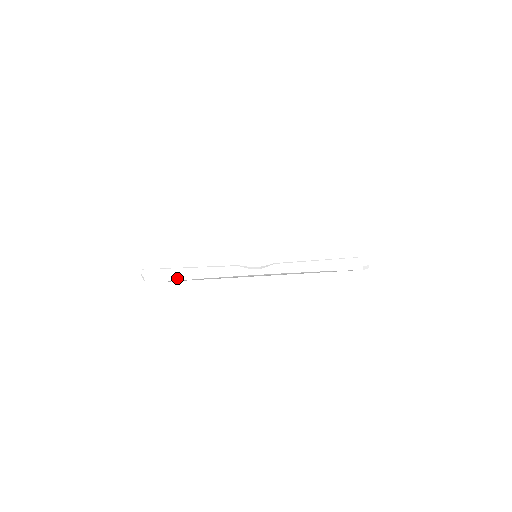
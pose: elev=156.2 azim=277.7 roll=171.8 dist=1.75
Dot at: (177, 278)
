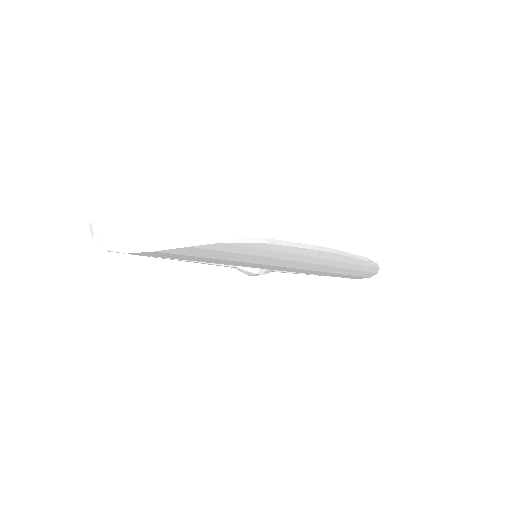
Dot at: (232, 238)
